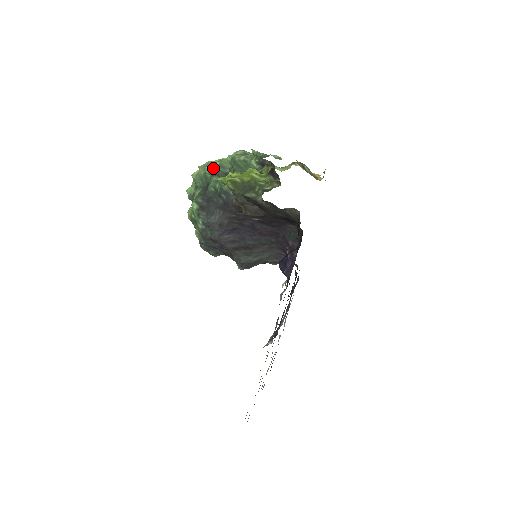
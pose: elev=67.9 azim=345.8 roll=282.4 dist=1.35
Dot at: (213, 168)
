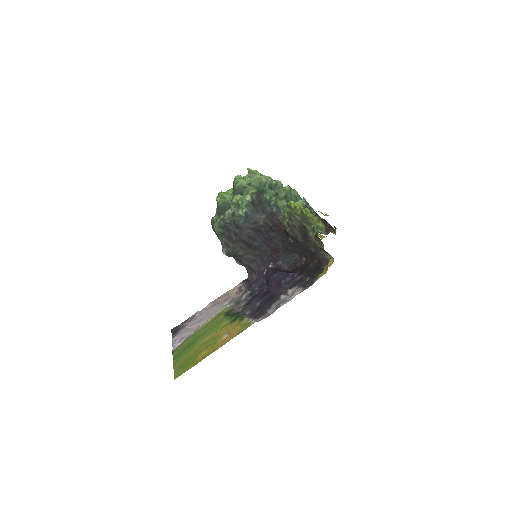
Dot at: (272, 183)
